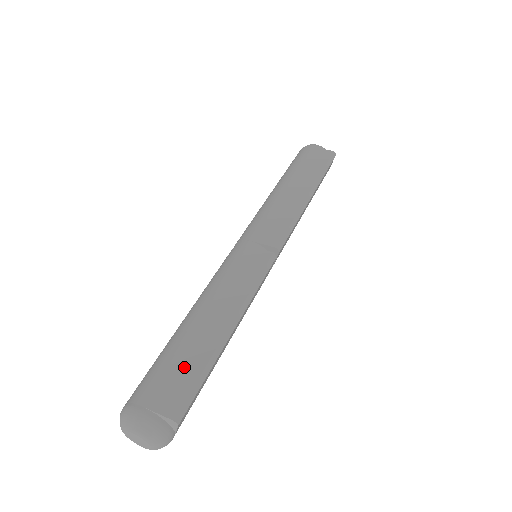
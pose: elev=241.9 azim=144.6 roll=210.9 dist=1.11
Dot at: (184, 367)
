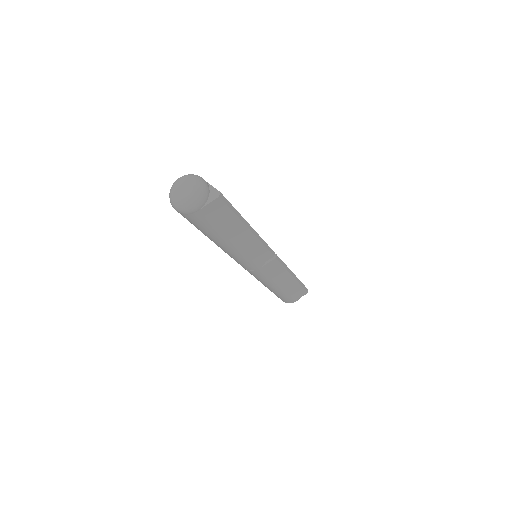
Dot at: occluded
